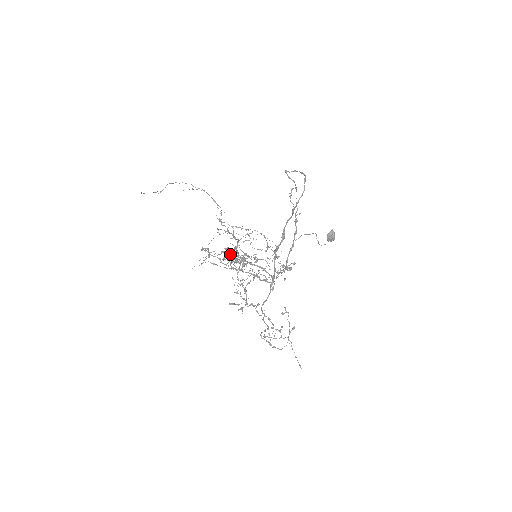
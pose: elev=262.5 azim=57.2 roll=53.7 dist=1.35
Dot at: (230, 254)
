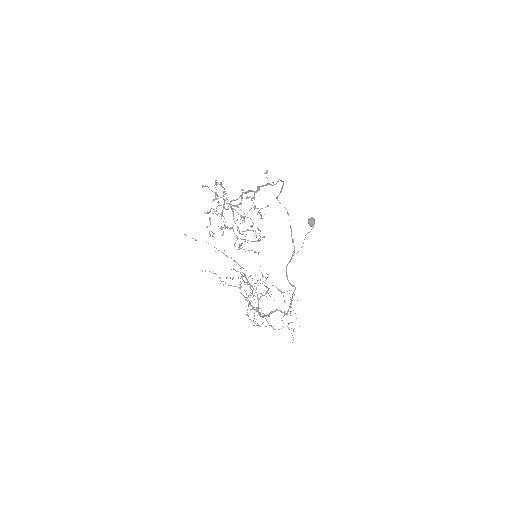
Dot at: occluded
